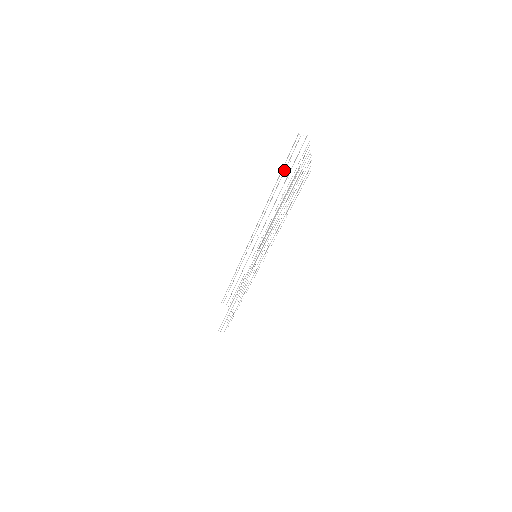
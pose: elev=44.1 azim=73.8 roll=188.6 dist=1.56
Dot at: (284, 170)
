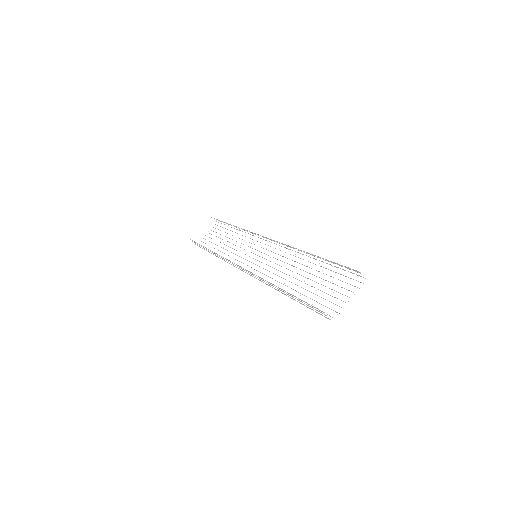
Dot at: (328, 261)
